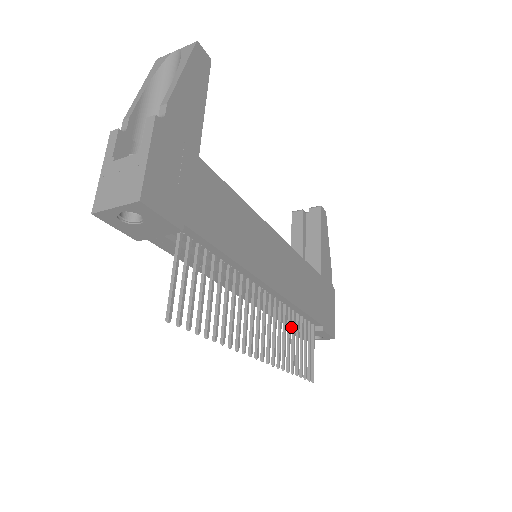
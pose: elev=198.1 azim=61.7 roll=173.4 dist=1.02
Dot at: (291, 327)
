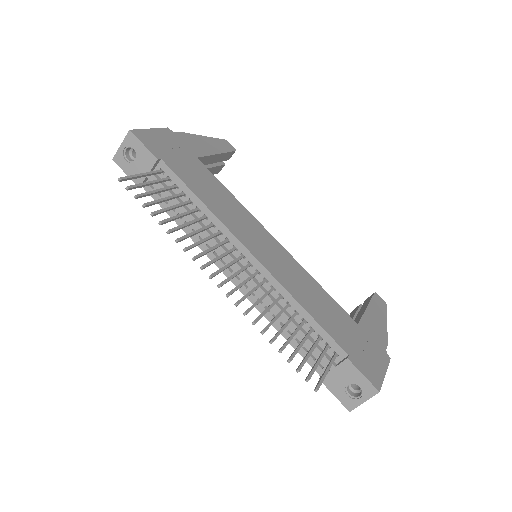
Dot at: (319, 372)
